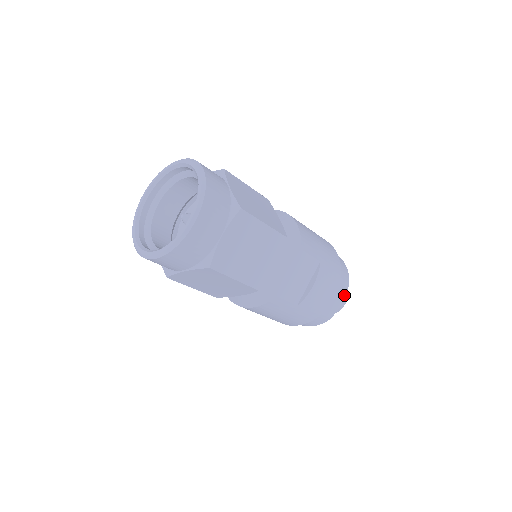
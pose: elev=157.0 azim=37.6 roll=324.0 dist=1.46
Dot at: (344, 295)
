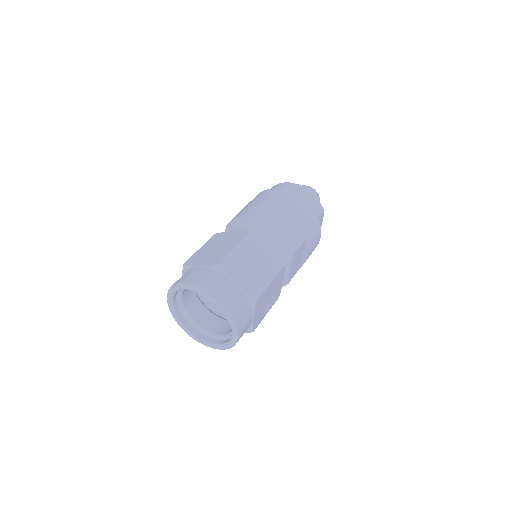
Dot at: (322, 218)
